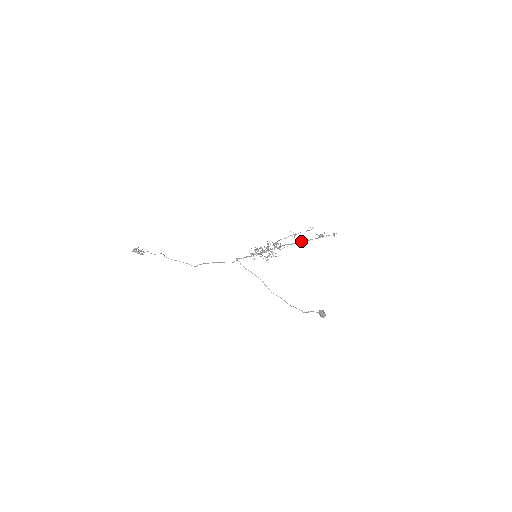
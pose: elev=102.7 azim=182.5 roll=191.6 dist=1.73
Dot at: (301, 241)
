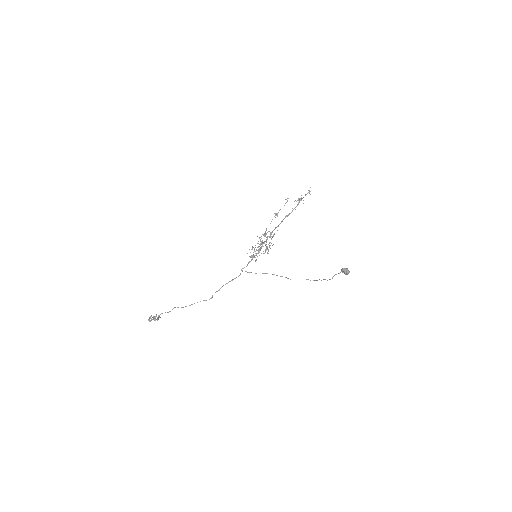
Dot at: (285, 217)
